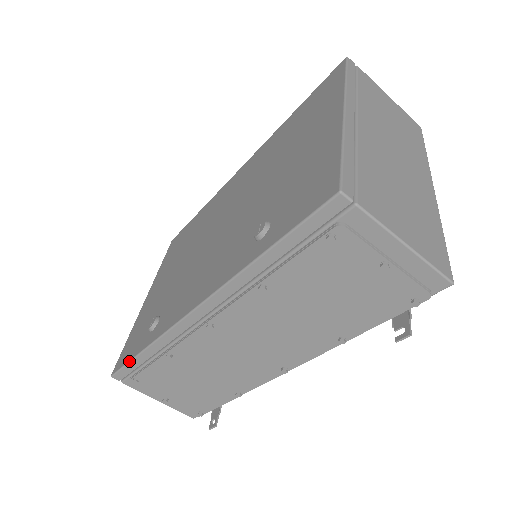
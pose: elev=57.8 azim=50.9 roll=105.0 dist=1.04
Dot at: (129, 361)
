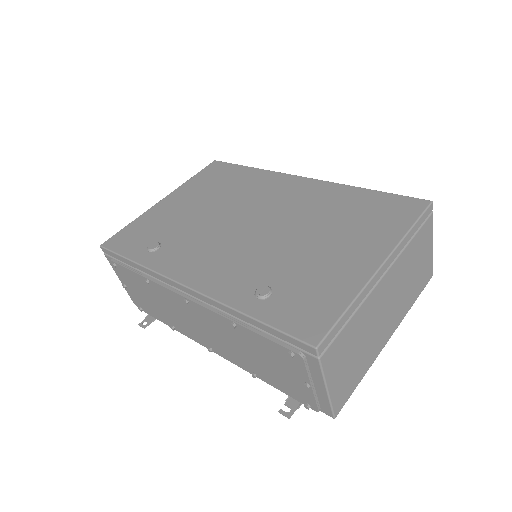
Dot at: (119, 255)
